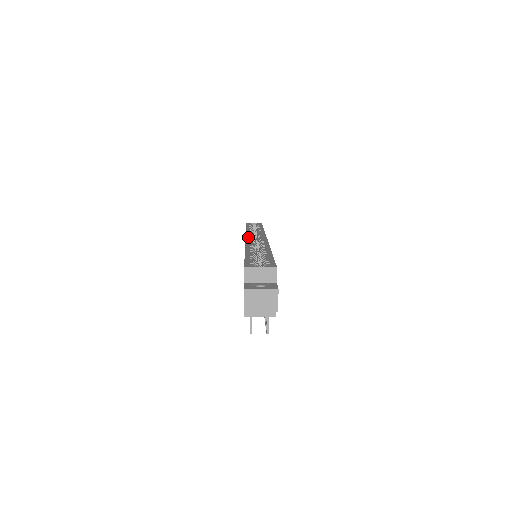
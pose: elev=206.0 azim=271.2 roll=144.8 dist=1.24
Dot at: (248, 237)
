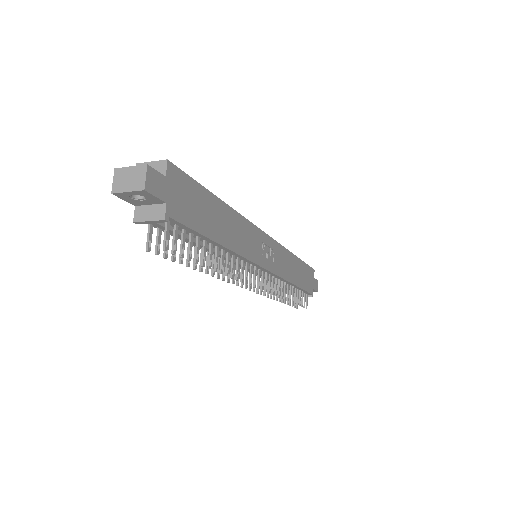
Dot at: occluded
